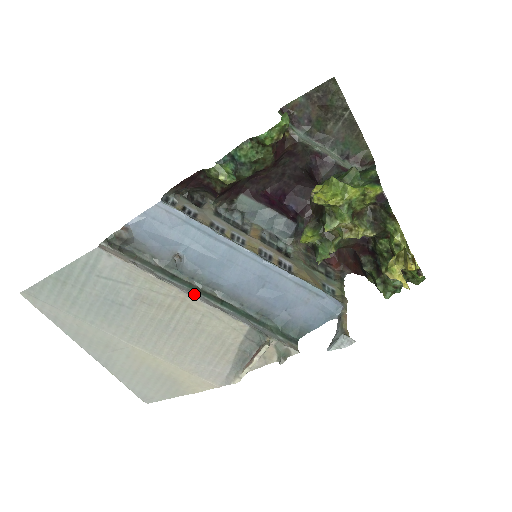
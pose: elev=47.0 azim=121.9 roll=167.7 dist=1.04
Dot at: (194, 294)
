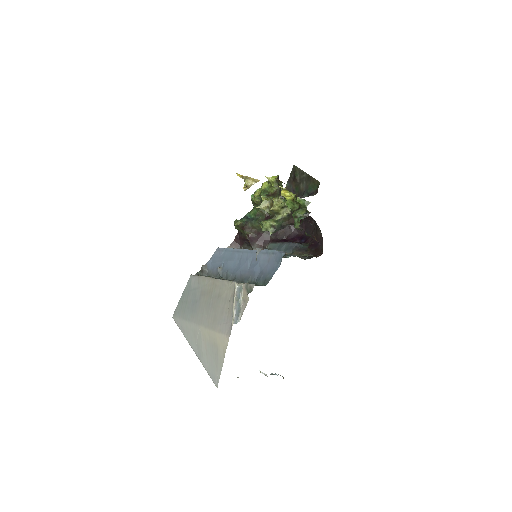
Dot at: occluded
